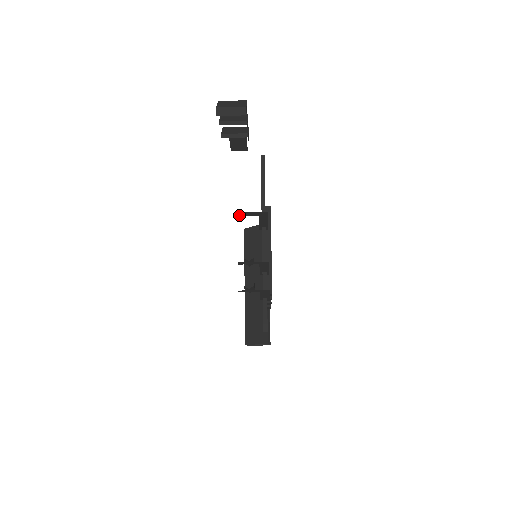
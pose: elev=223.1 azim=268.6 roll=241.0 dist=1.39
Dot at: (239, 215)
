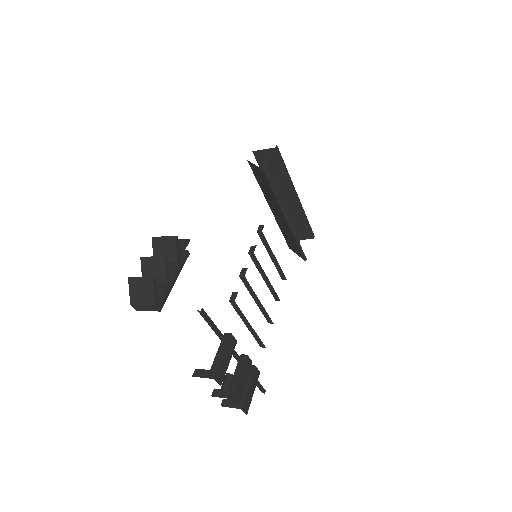
Dot at: occluded
